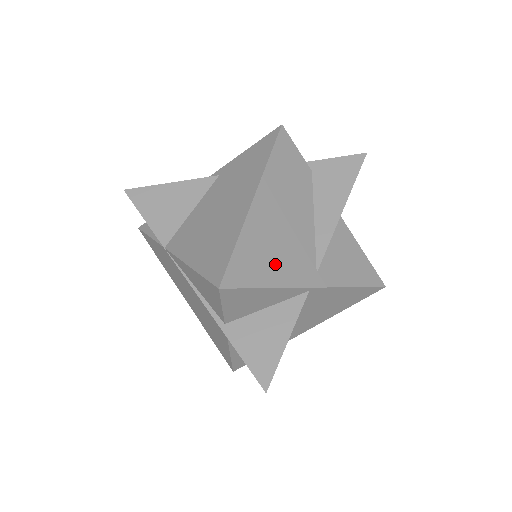
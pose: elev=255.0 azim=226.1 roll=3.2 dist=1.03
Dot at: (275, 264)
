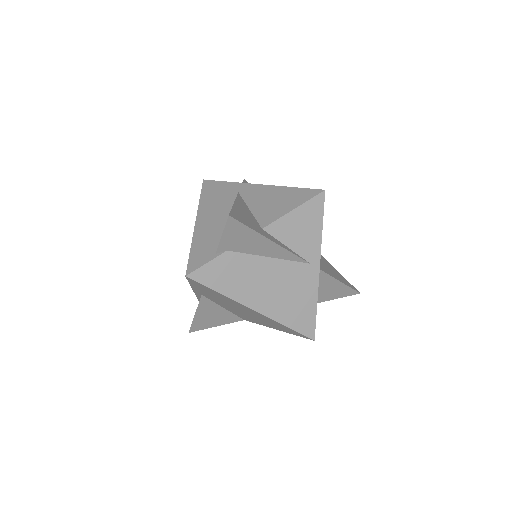
Dot at: (302, 299)
